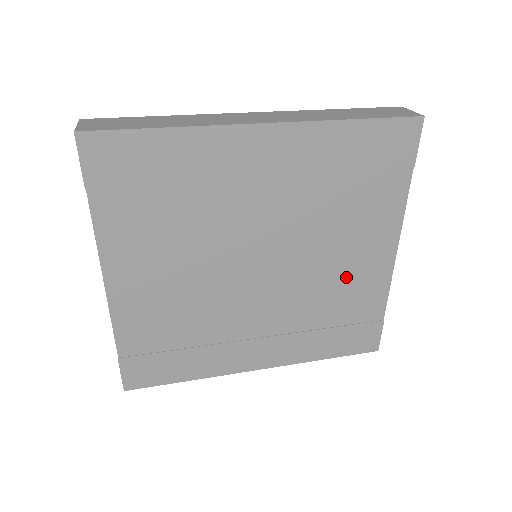
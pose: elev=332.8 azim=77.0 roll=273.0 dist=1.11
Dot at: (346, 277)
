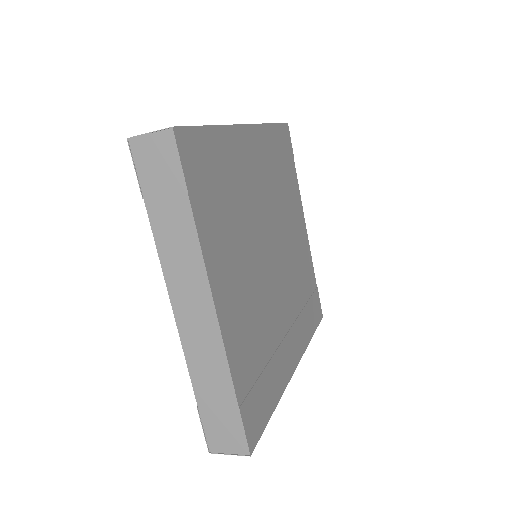
Dot at: (299, 253)
